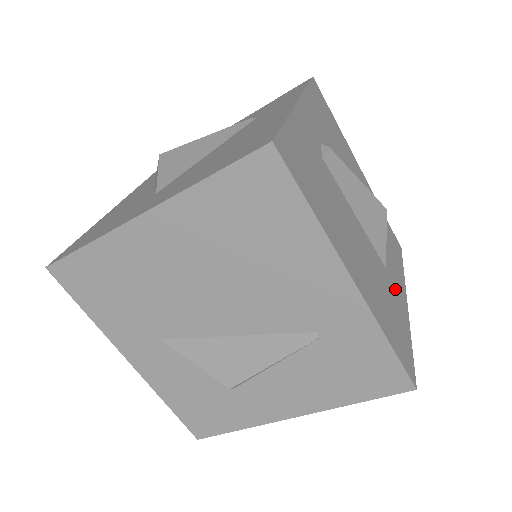
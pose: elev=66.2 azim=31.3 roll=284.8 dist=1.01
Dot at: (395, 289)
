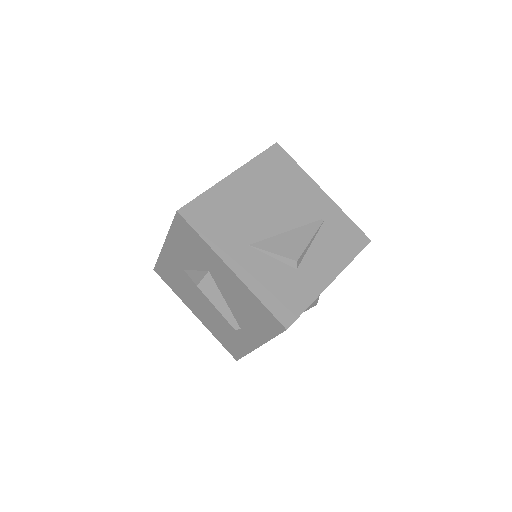
Dot at: occluded
